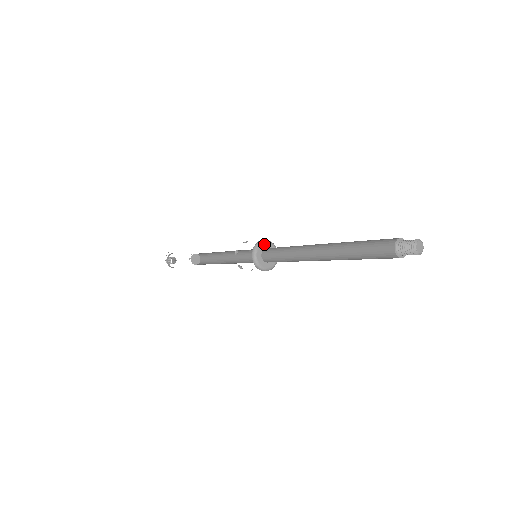
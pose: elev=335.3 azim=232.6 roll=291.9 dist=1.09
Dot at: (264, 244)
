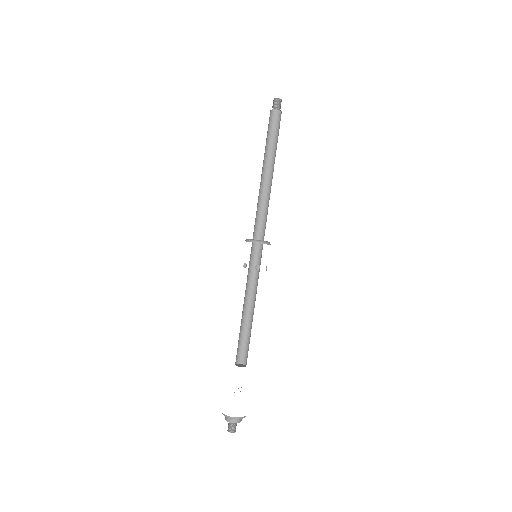
Dot at: occluded
